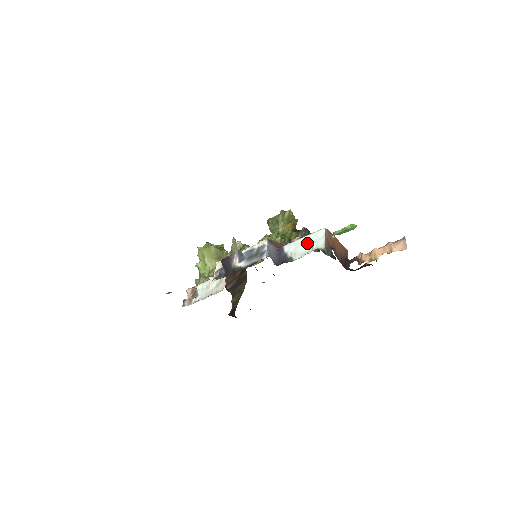
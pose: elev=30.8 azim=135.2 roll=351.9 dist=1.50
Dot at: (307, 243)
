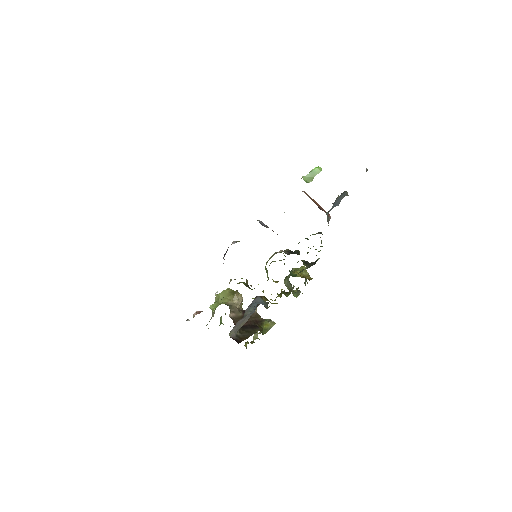
Dot at: occluded
